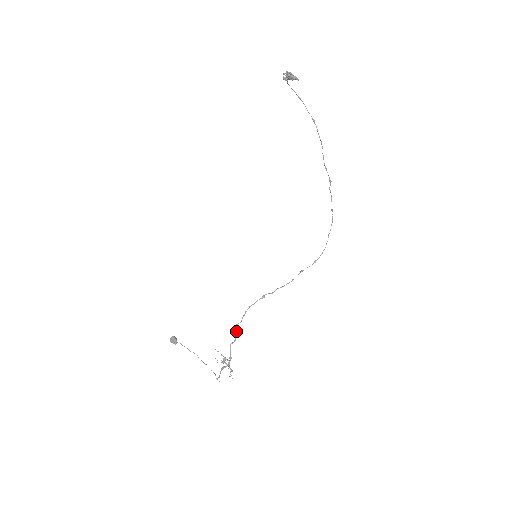
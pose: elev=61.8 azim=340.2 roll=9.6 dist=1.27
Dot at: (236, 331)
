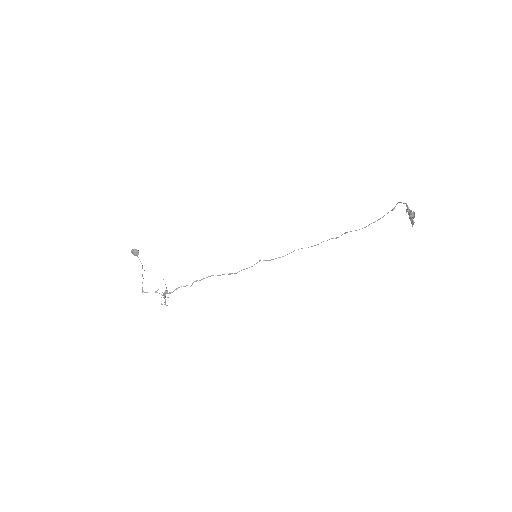
Dot at: (192, 283)
